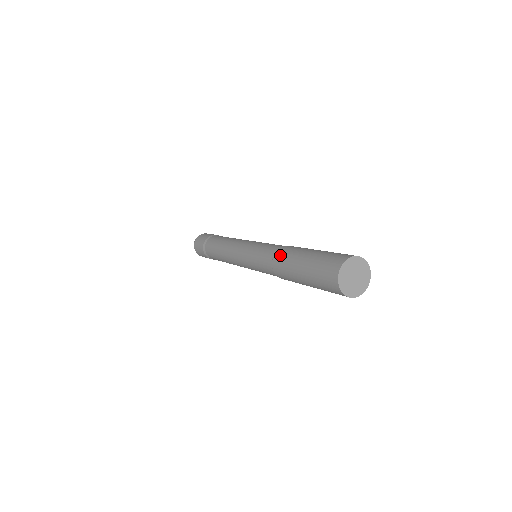
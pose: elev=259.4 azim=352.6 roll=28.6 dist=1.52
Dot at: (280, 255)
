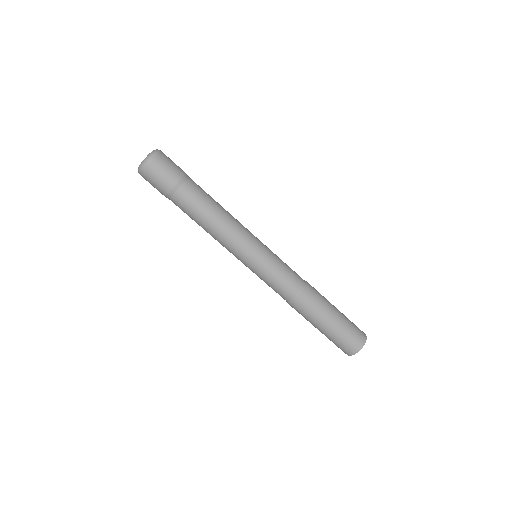
Dot at: (307, 302)
